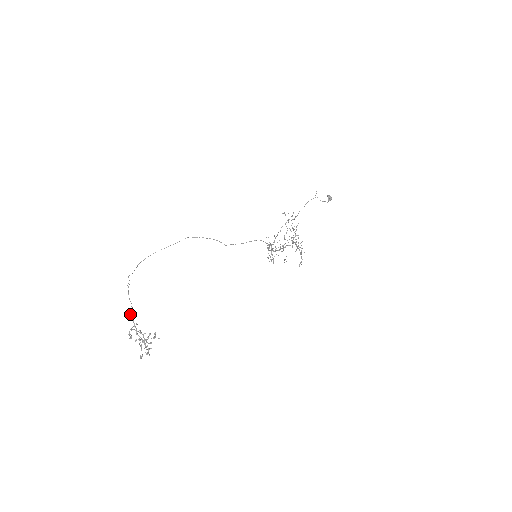
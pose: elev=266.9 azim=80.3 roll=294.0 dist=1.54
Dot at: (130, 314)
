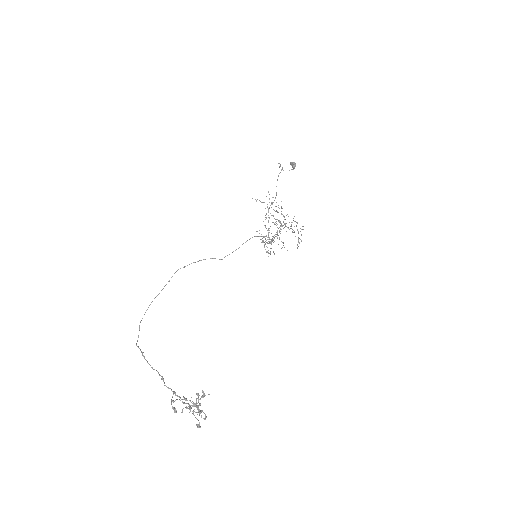
Dot at: (164, 385)
